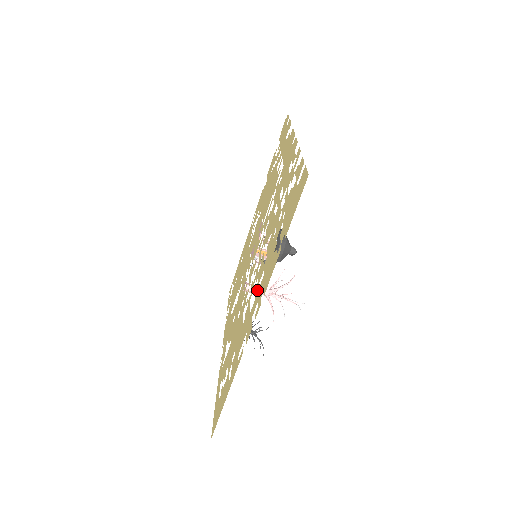
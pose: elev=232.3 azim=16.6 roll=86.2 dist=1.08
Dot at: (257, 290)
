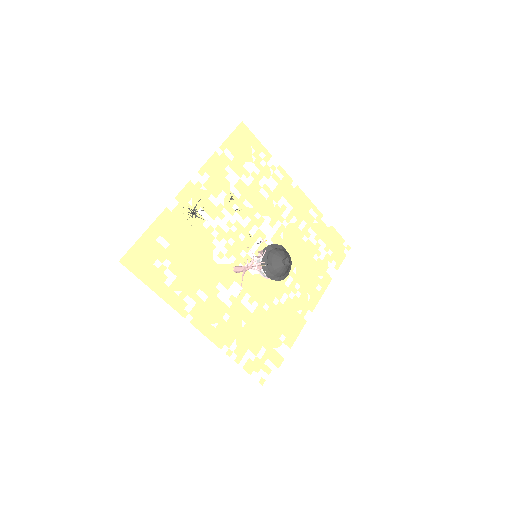
Dot at: occluded
